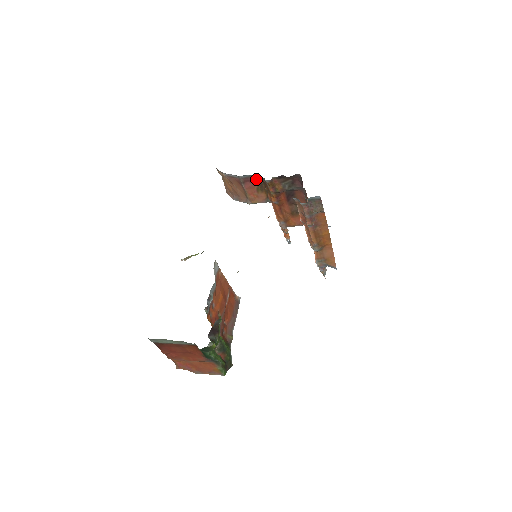
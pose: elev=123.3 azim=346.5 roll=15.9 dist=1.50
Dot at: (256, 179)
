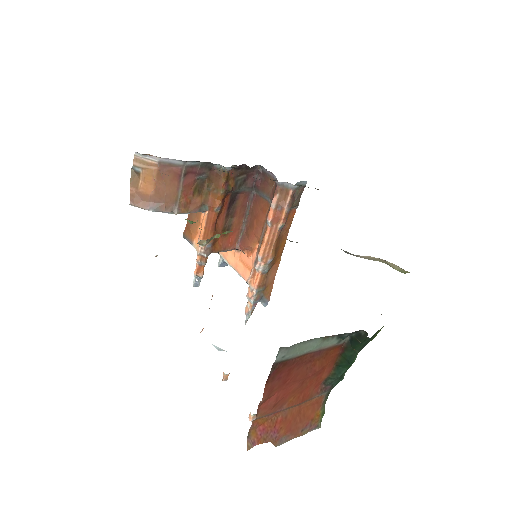
Dot at: (202, 171)
